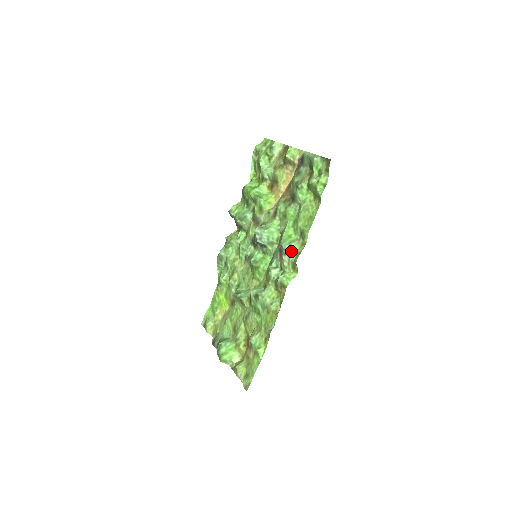
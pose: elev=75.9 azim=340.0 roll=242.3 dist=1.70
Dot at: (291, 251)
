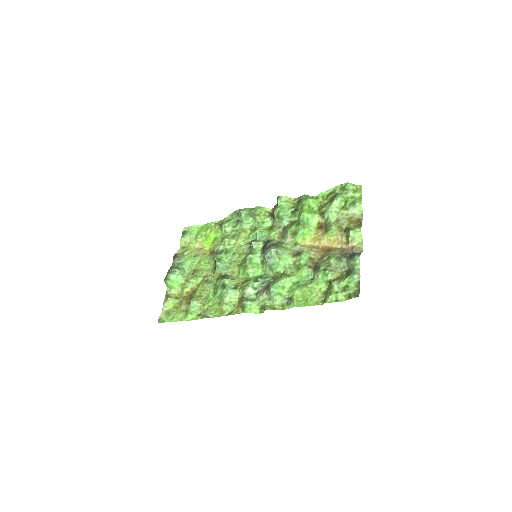
Dot at: (272, 299)
